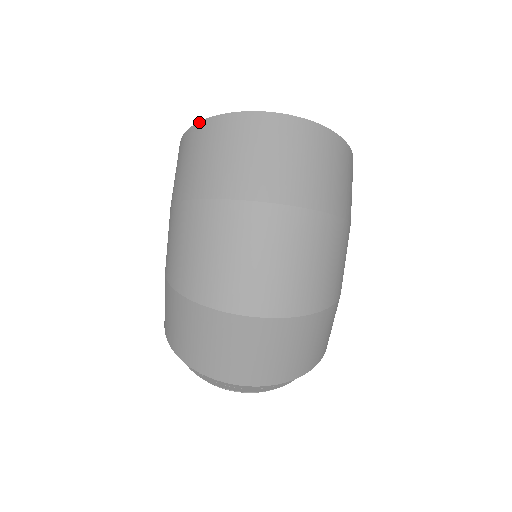
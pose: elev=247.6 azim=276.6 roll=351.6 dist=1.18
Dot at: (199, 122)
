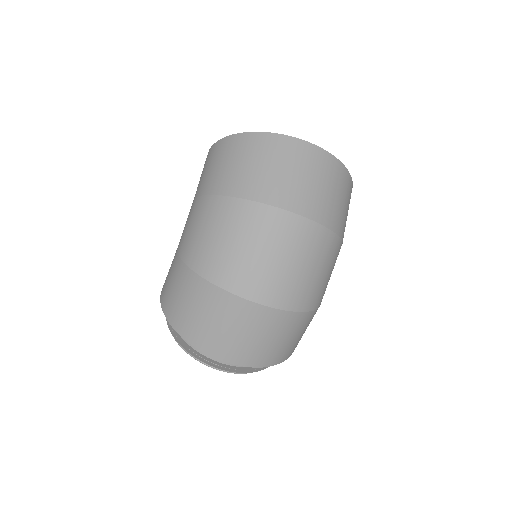
Dot at: (242, 133)
